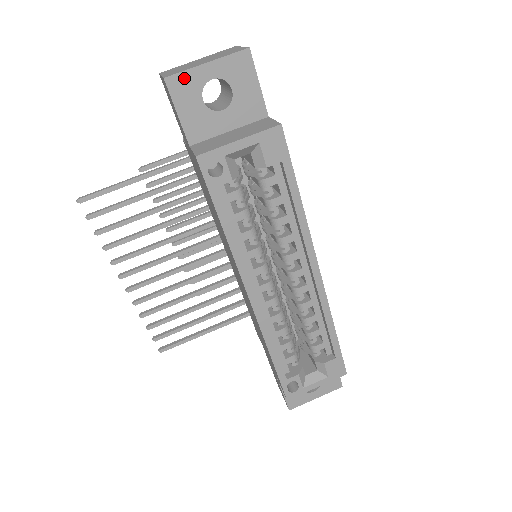
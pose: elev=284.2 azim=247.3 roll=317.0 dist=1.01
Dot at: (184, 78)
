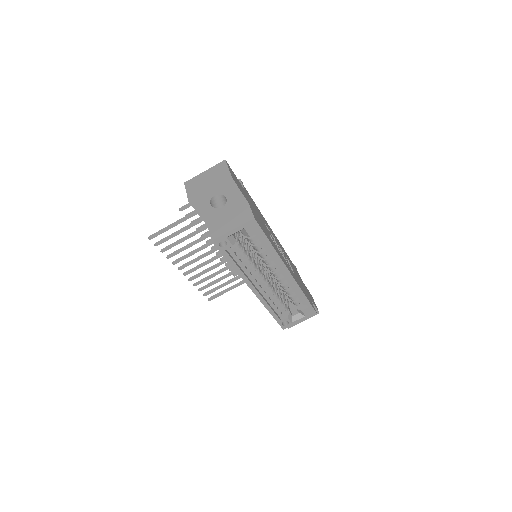
Dot at: (199, 199)
